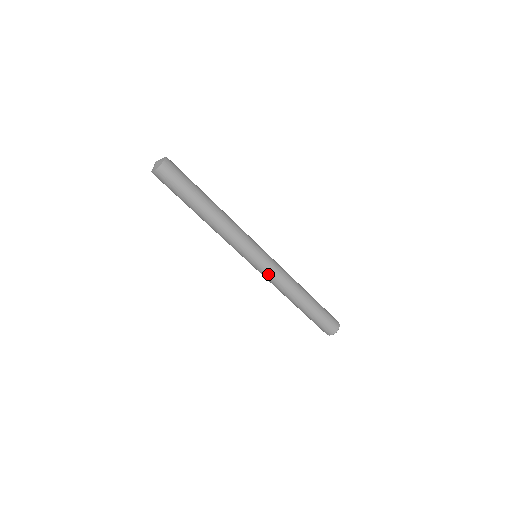
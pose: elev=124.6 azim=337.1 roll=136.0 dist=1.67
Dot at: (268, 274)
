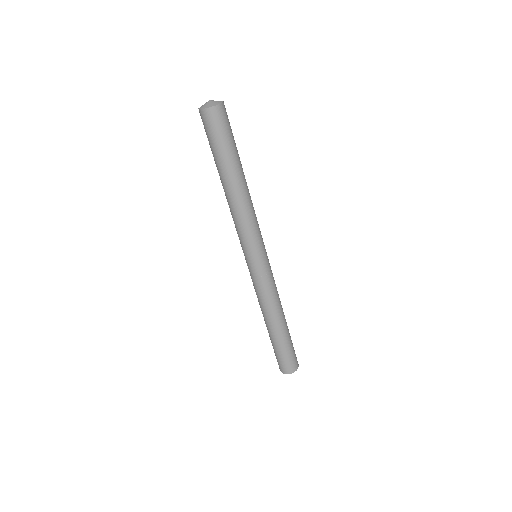
Dot at: (271, 275)
